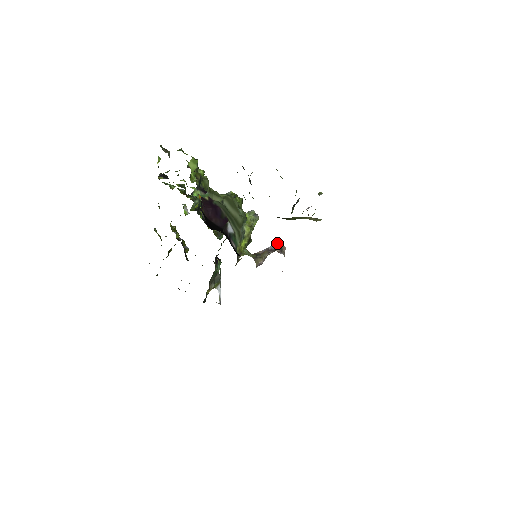
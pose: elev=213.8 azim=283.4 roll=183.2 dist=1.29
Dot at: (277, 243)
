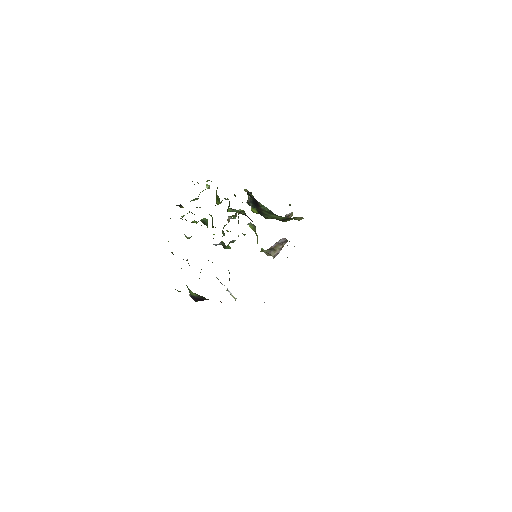
Dot at: (283, 238)
